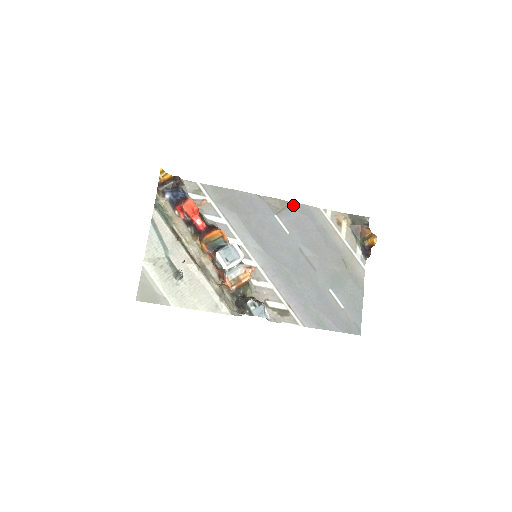
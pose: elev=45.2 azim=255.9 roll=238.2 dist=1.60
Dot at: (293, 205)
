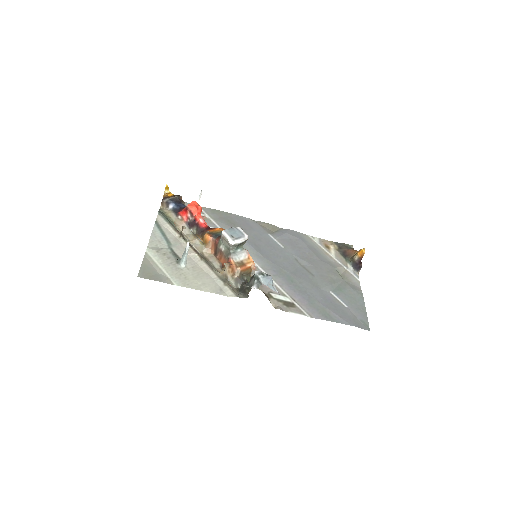
Dot at: (284, 230)
